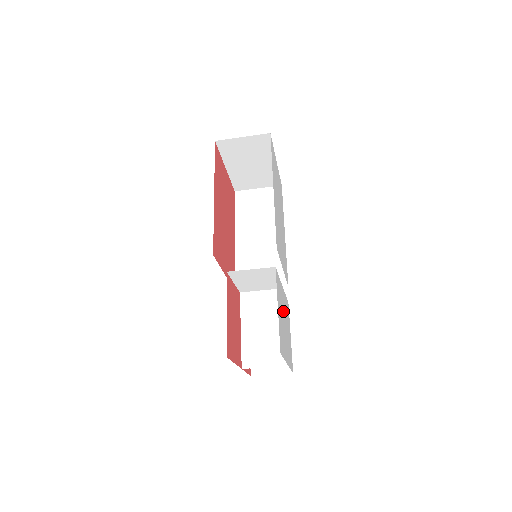
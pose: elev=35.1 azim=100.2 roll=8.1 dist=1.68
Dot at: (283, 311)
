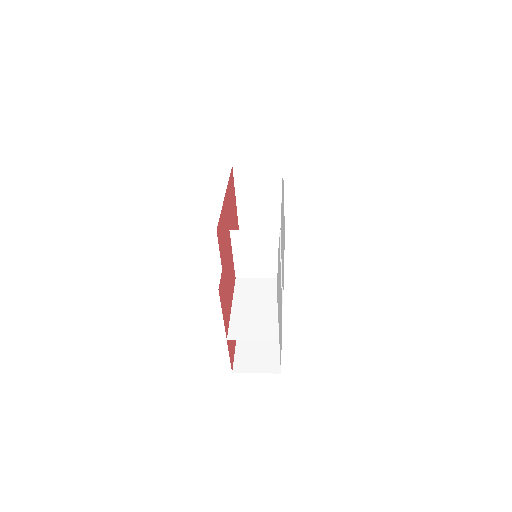
Dot at: occluded
